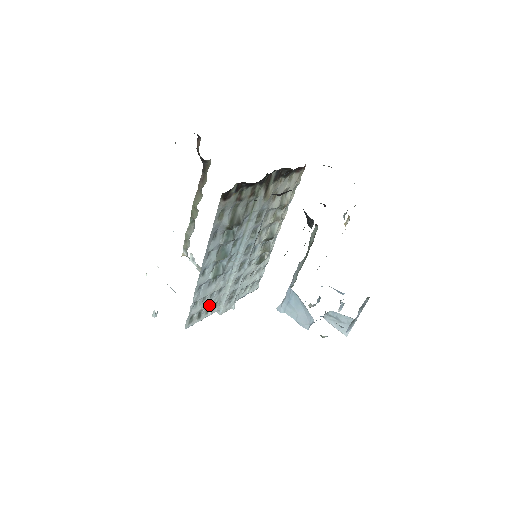
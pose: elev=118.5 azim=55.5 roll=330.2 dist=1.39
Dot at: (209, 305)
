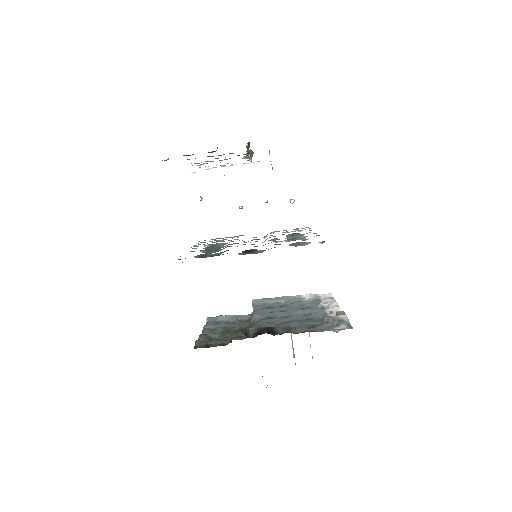
Dot at: (225, 239)
